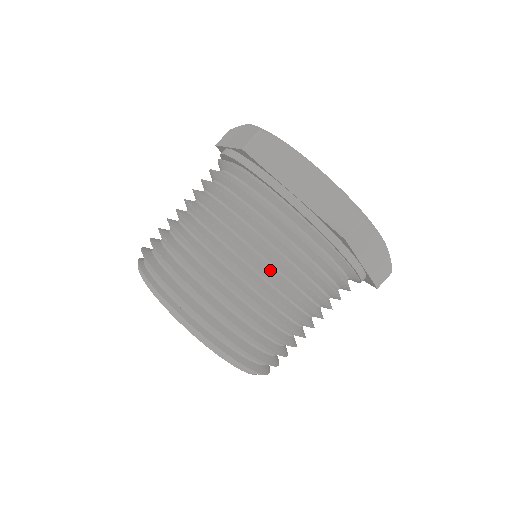
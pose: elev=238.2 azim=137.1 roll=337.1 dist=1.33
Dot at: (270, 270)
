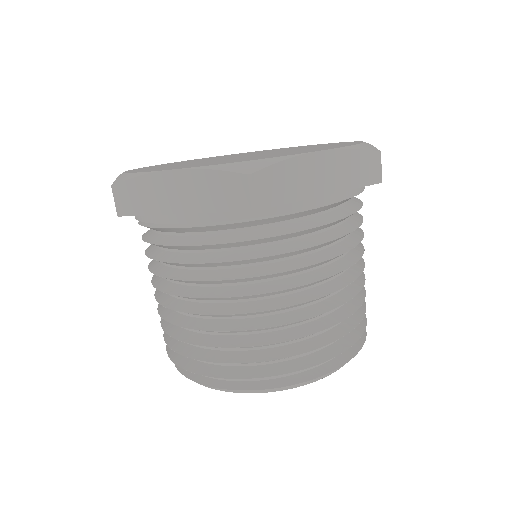
Dot at: (236, 292)
